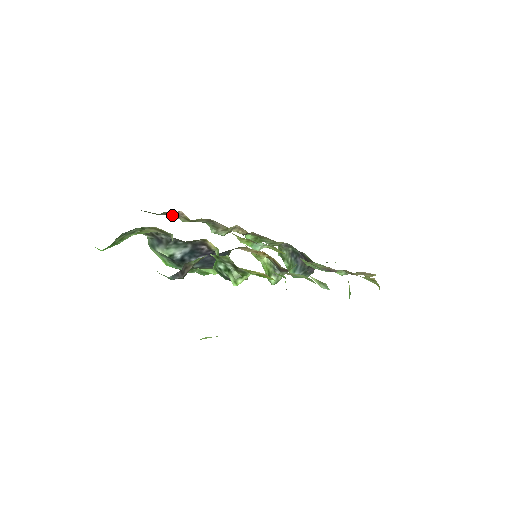
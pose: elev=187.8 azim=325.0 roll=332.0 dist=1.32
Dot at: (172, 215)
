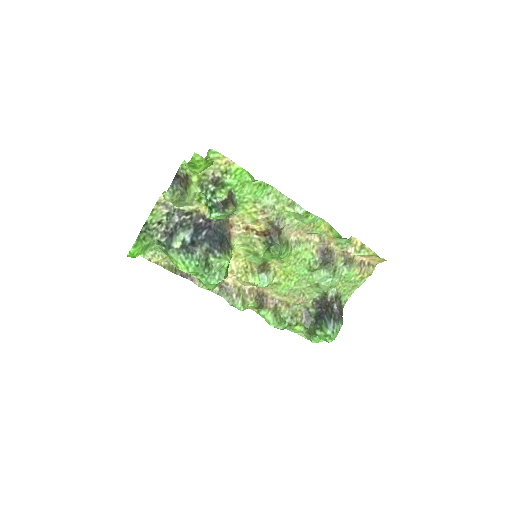
Dot at: occluded
